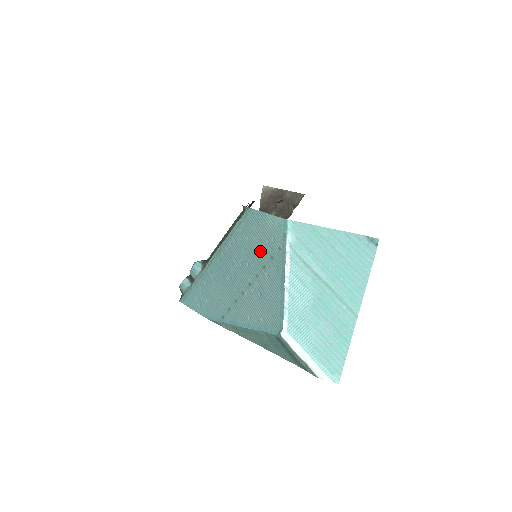
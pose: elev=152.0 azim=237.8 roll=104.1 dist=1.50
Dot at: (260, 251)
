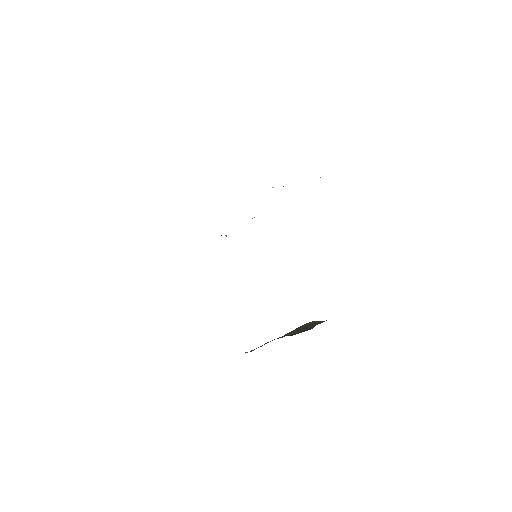
Dot at: occluded
